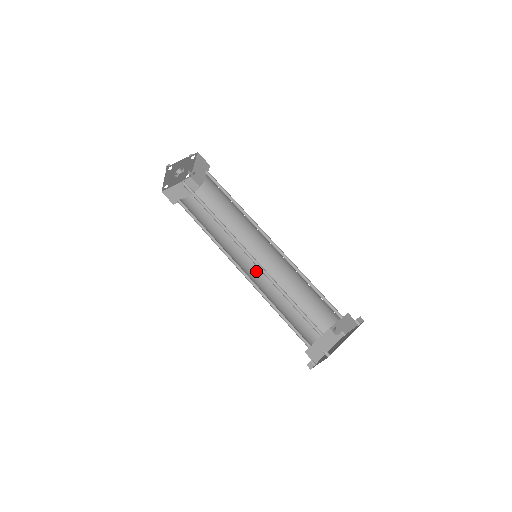
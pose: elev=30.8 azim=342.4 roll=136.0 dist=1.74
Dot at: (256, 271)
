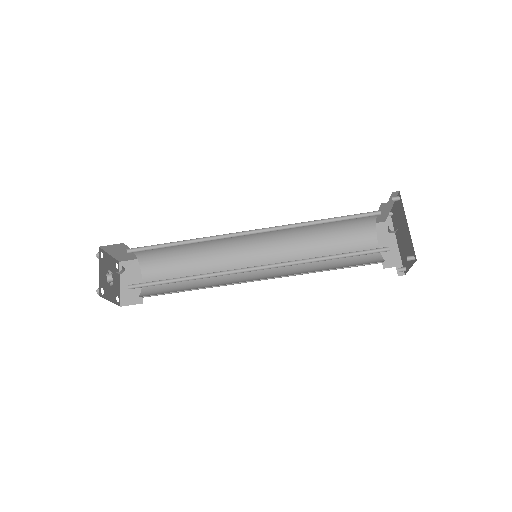
Dot at: (268, 261)
